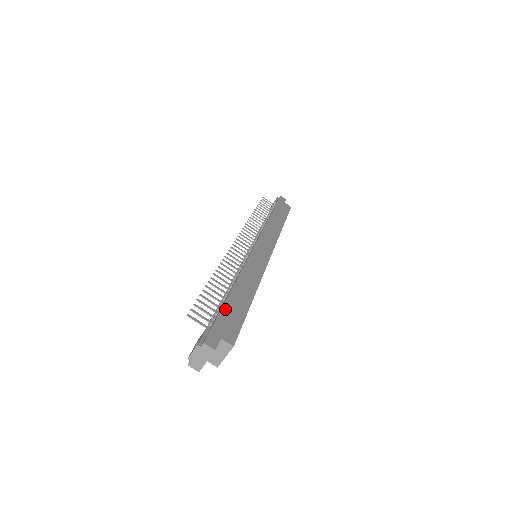
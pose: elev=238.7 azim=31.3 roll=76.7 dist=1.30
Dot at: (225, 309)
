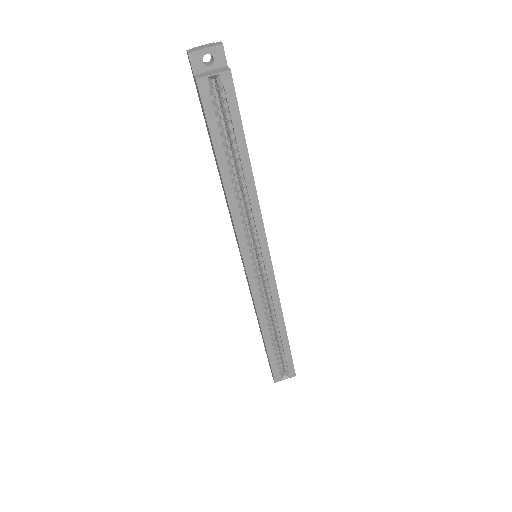
Dot at: occluded
